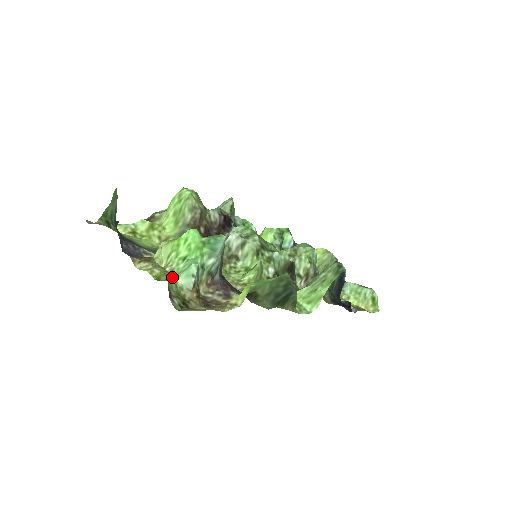
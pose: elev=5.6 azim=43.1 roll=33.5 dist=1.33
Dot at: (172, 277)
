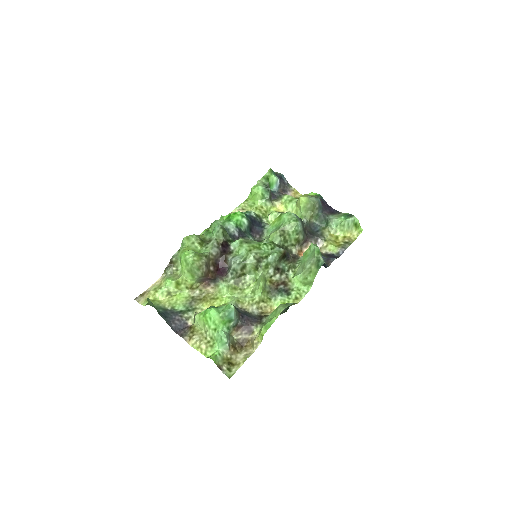
Dot at: (214, 347)
